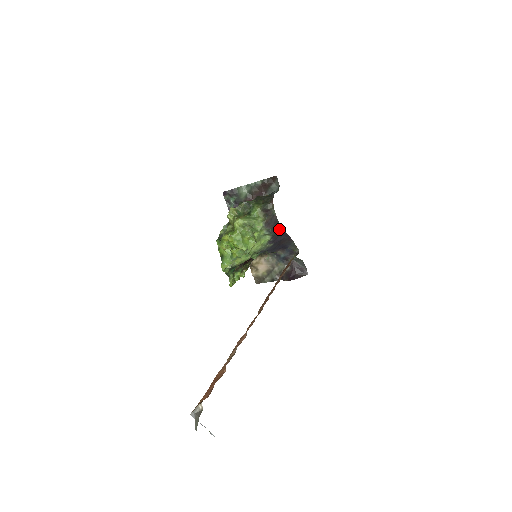
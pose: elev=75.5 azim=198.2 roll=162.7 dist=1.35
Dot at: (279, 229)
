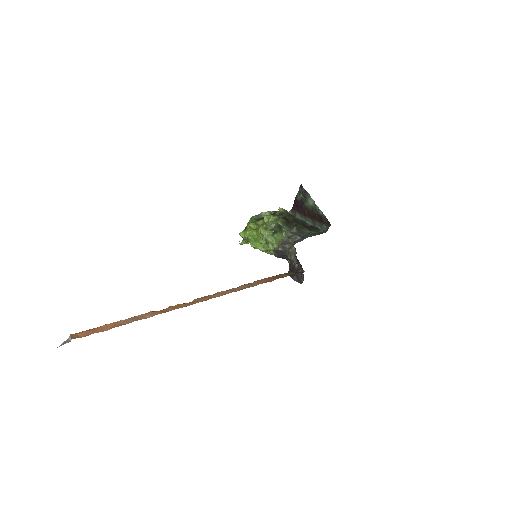
Dot at: (287, 258)
